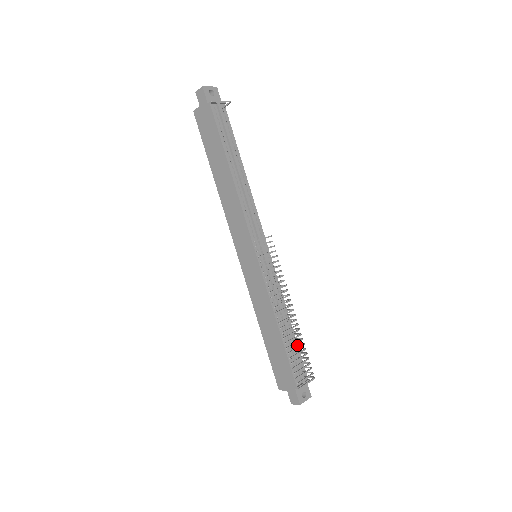
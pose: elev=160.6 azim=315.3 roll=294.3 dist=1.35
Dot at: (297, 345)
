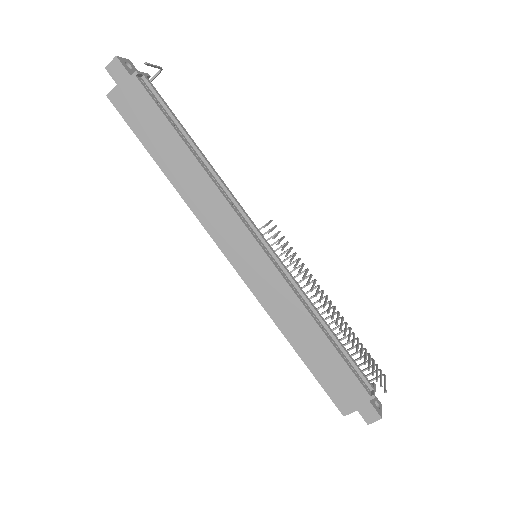
Dot at: occluded
